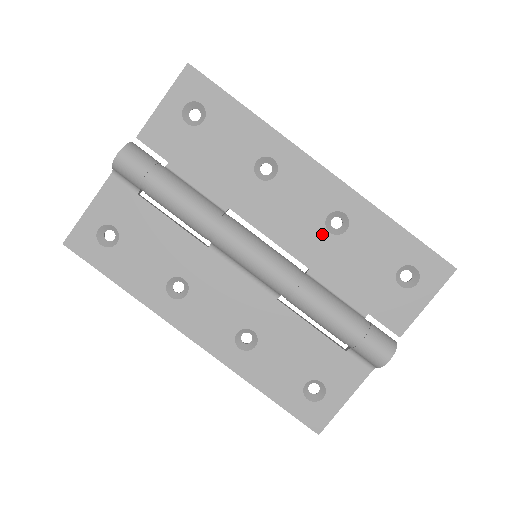
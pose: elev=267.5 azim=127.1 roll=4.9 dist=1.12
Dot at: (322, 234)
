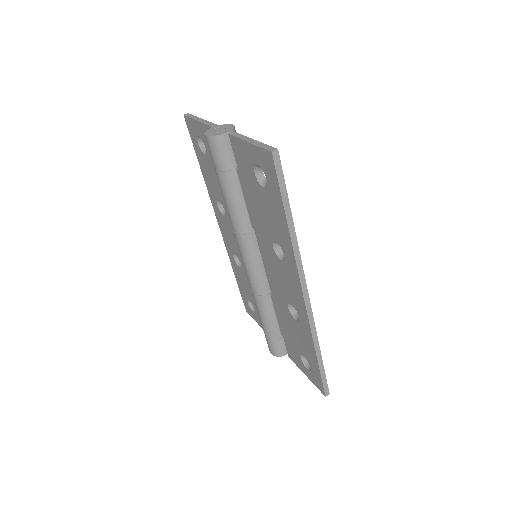
Dot at: (285, 302)
